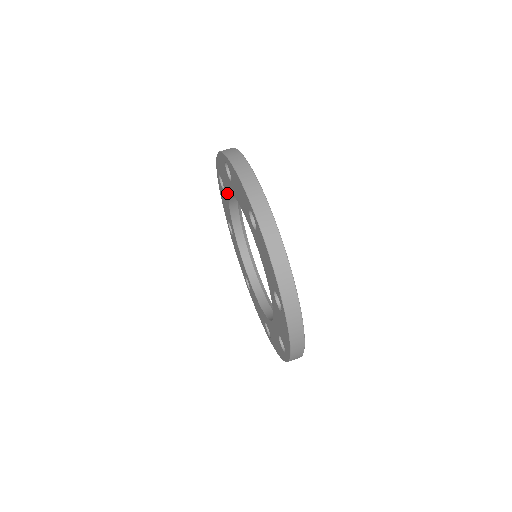
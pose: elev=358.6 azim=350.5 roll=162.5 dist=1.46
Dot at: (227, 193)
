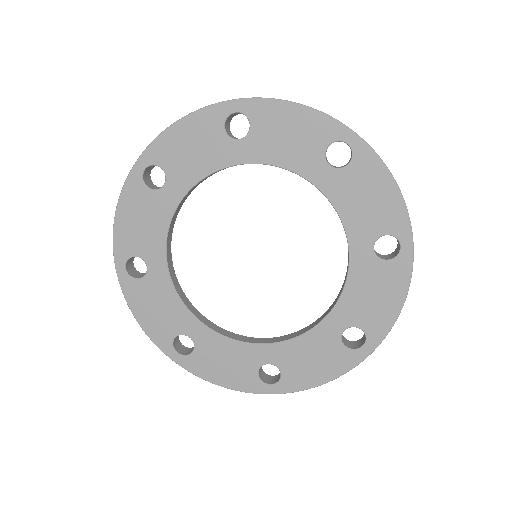
Dot at: (187, 182)
